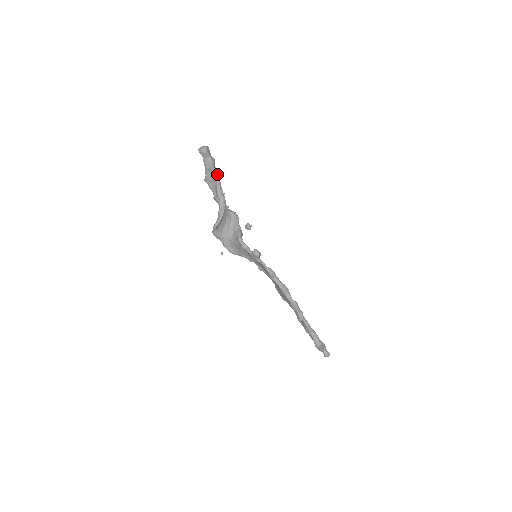
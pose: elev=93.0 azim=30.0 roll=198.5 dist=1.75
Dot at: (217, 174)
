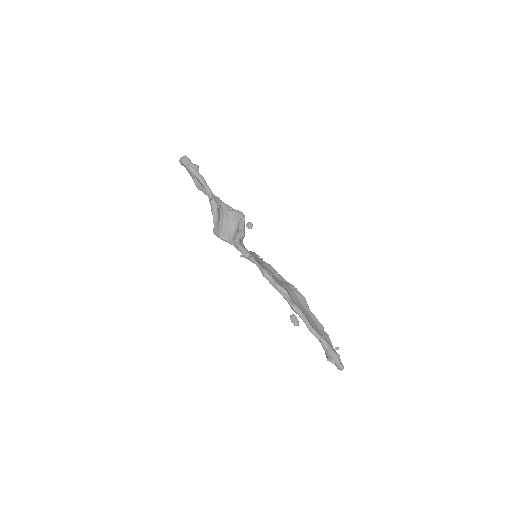
Dot at: (201, 180)
